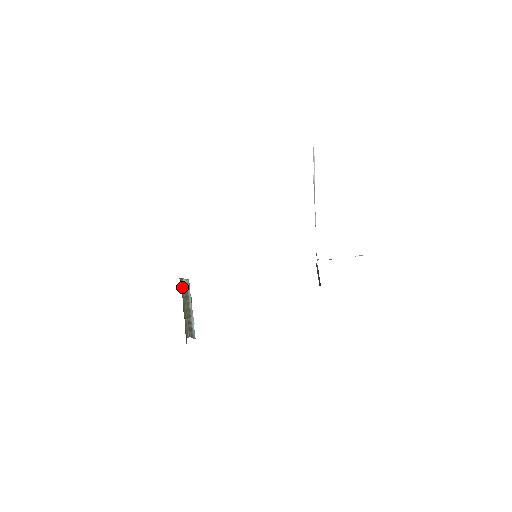
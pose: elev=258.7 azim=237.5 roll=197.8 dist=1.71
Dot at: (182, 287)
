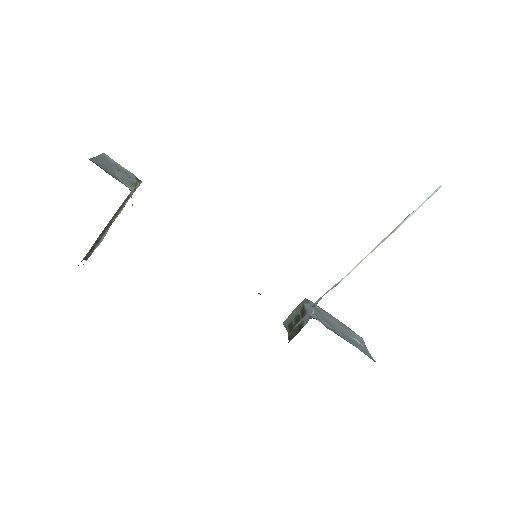
Dot at: occluded
